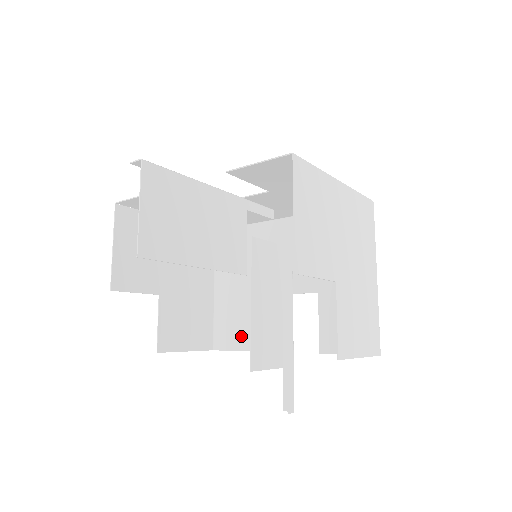
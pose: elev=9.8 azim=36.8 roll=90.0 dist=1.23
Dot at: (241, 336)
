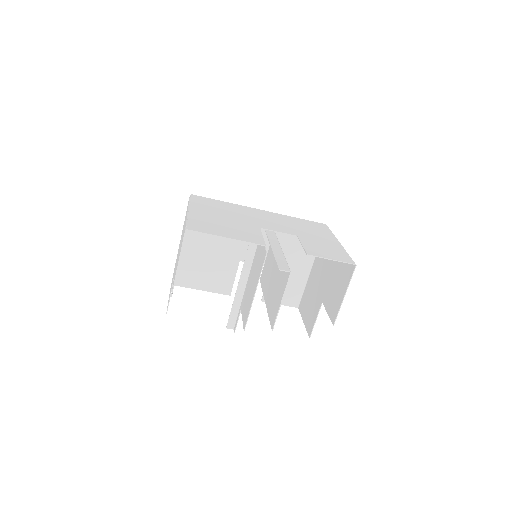
Dot at: (201, 281)
